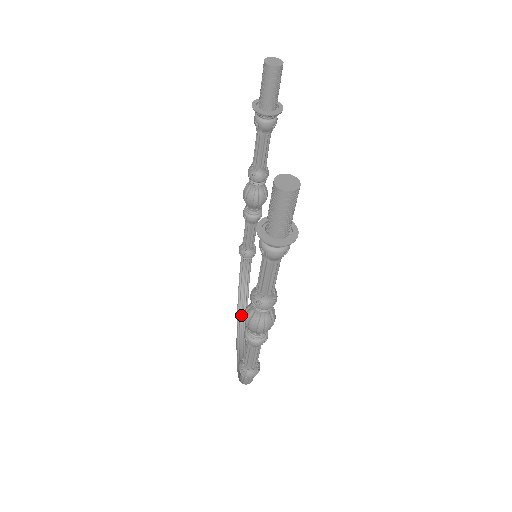
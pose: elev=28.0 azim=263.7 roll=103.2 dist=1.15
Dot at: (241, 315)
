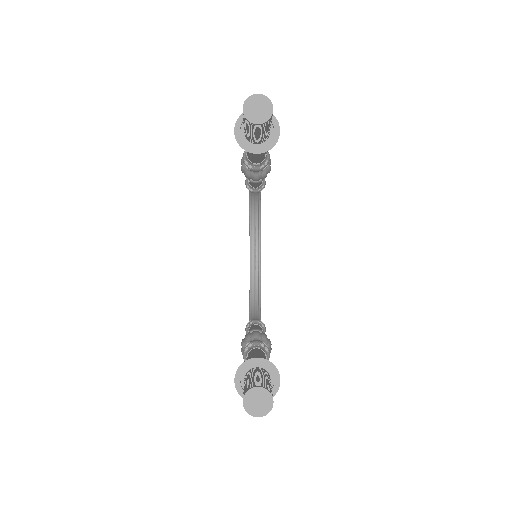
Dot at: (253, 231)
